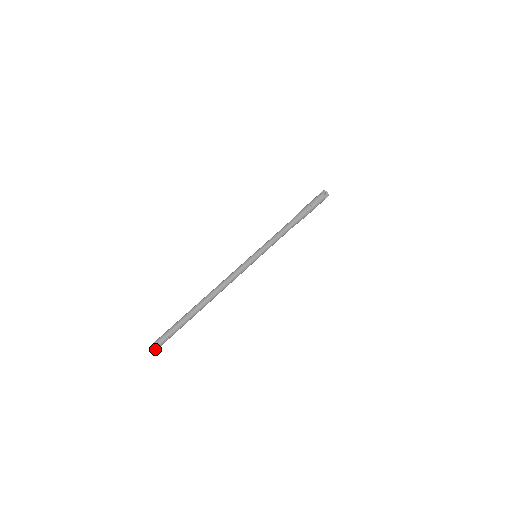
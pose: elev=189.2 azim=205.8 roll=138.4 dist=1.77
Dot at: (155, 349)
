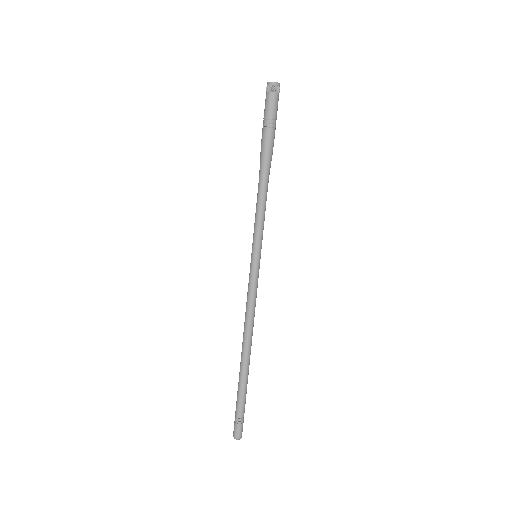
Dot at: (241, 436)
